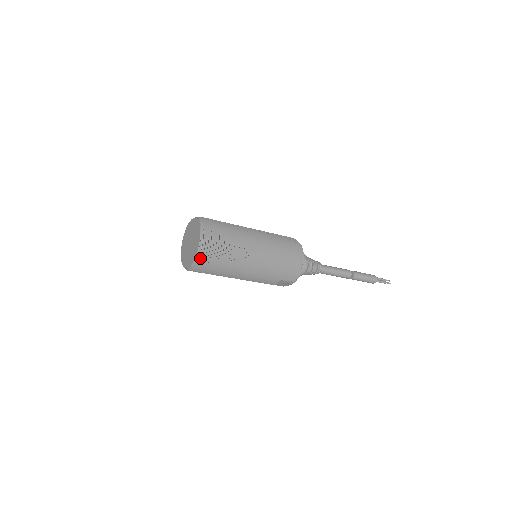
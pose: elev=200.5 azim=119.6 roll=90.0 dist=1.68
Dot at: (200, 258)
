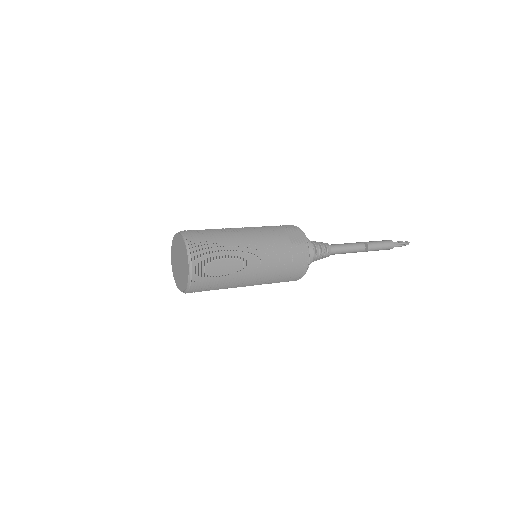
Dot at: occluded
